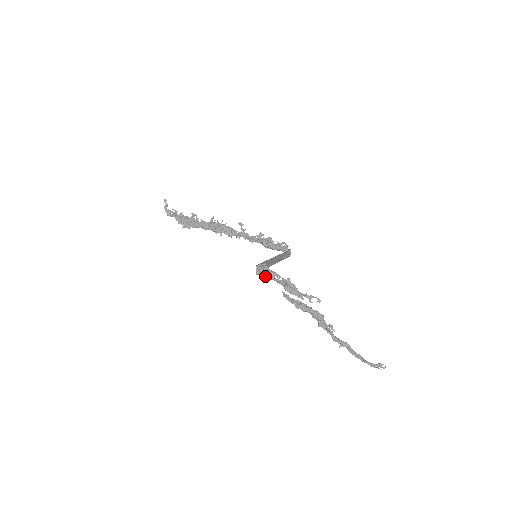
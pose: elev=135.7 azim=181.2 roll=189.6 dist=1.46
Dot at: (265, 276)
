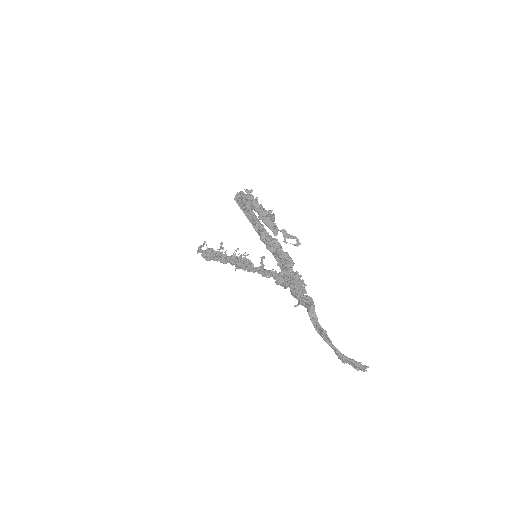
Dot at: (243, 196)
